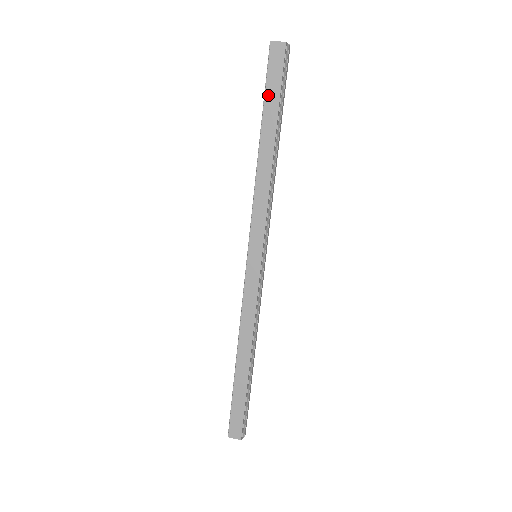
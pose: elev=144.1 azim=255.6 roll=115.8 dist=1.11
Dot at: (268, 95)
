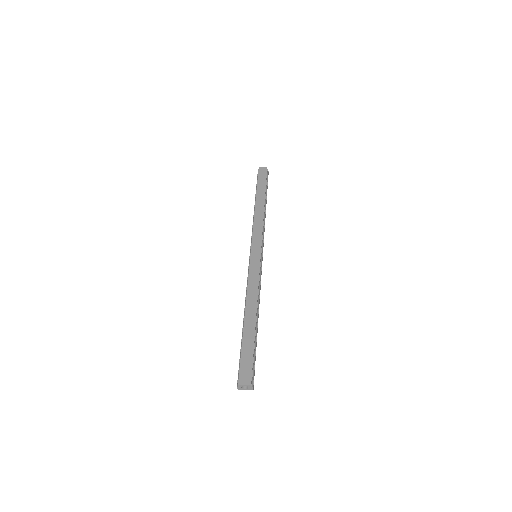
Dot at: (259, 185)
